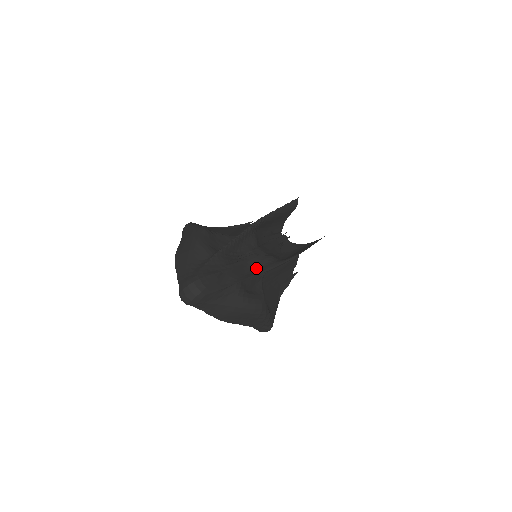
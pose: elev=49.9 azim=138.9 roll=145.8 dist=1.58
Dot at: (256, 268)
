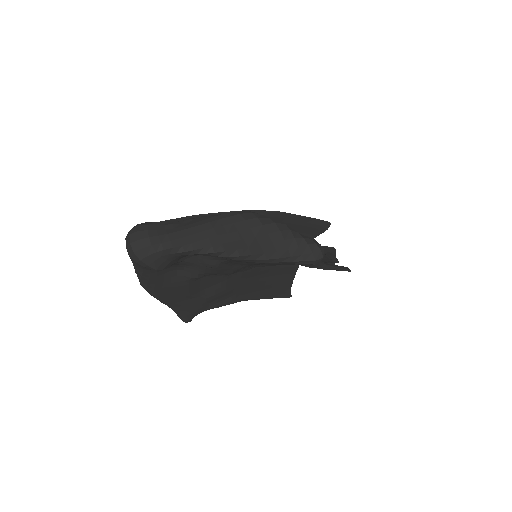
Dot at: occluded
